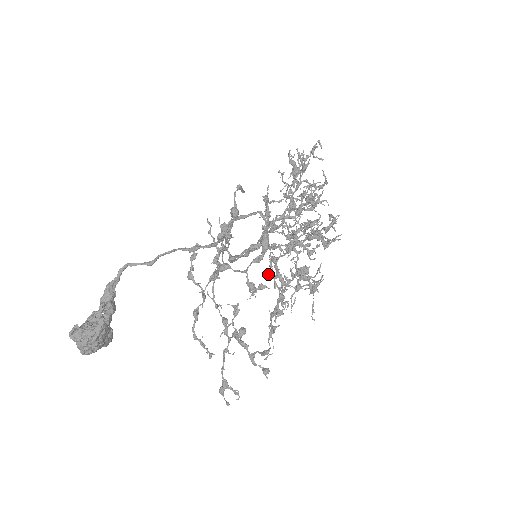
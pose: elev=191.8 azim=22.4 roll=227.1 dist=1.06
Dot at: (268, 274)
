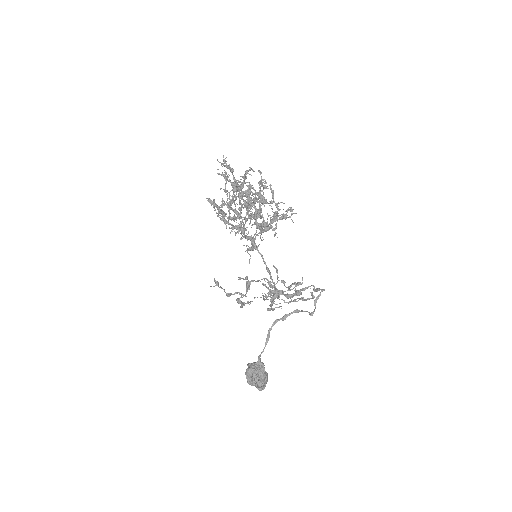
Dot at: occluded
